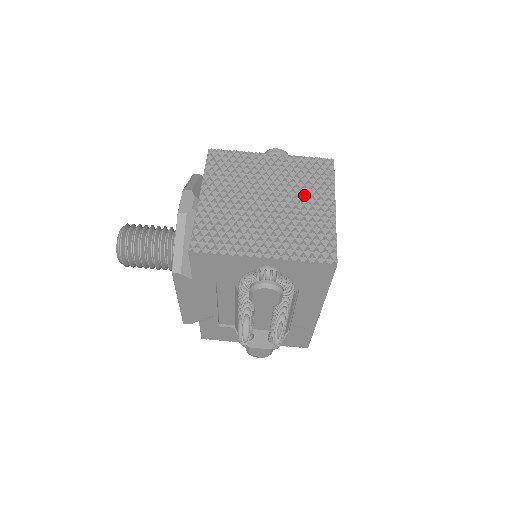
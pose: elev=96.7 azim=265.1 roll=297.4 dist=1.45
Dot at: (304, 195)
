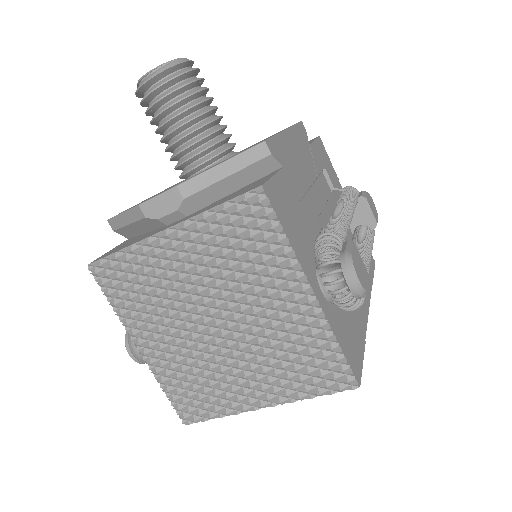
Dot at: (259, 366)
